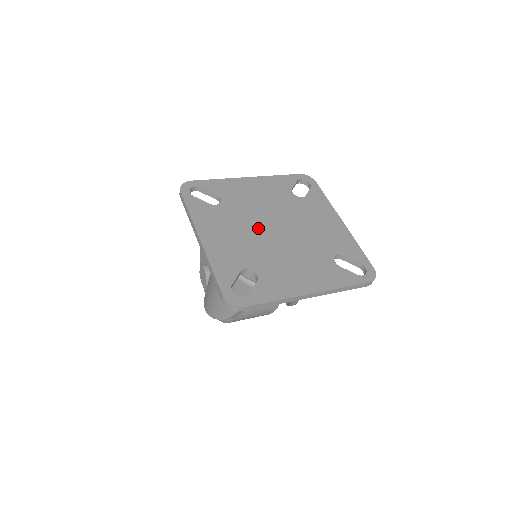
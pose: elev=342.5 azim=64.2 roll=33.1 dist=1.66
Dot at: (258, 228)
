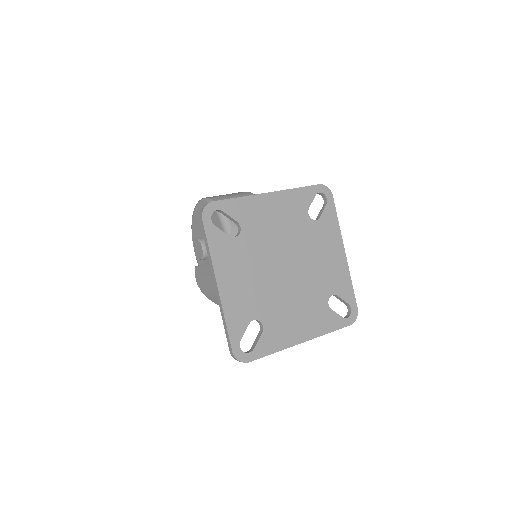
Dot at: (271, 267)
